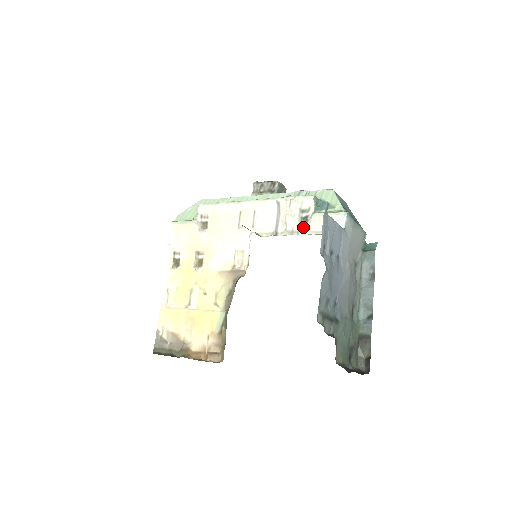
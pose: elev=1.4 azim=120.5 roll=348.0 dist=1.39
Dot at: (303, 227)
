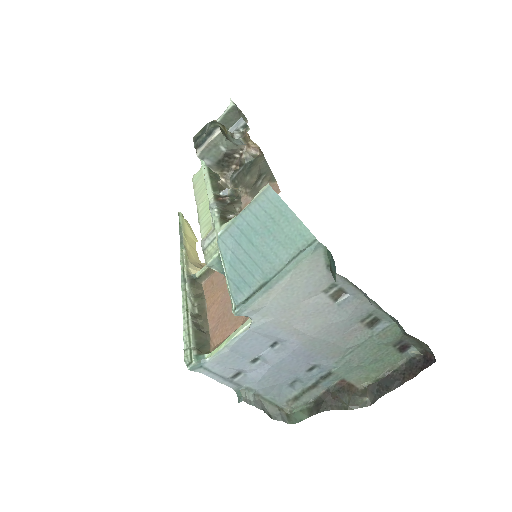
Dot at: occluded
